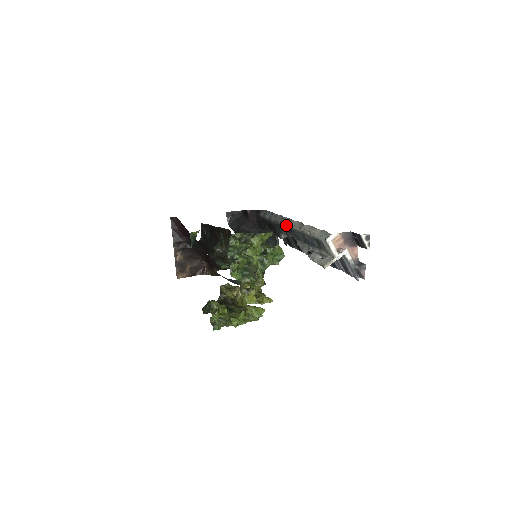
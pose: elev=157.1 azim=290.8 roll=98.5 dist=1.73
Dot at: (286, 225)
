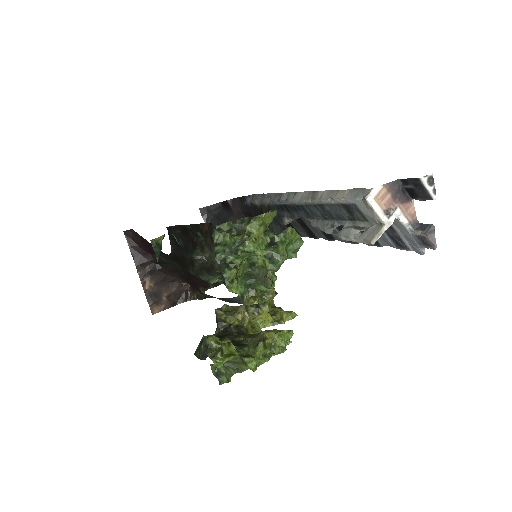
Dot at: (289, 202)
